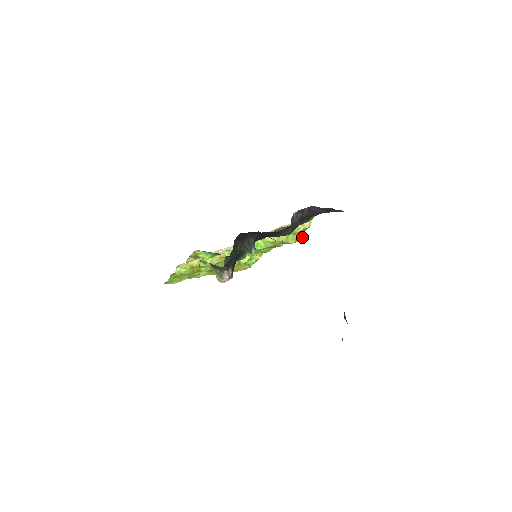
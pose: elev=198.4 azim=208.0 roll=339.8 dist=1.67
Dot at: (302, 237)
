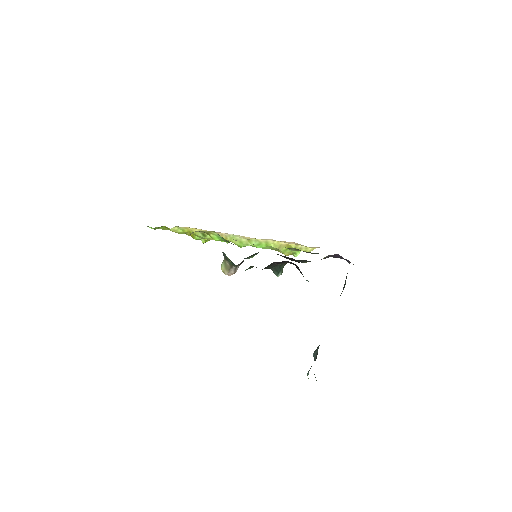
Dot at: (297, 254)
